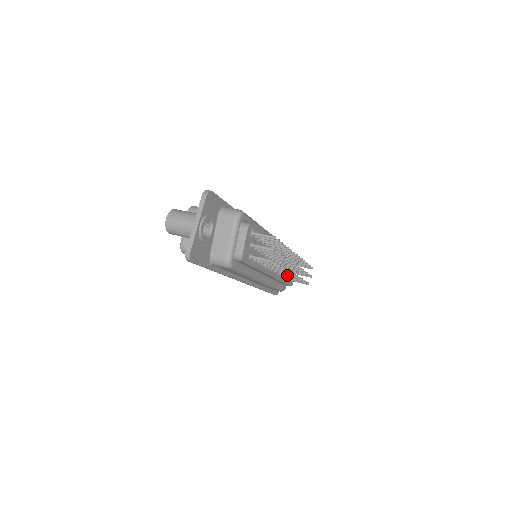
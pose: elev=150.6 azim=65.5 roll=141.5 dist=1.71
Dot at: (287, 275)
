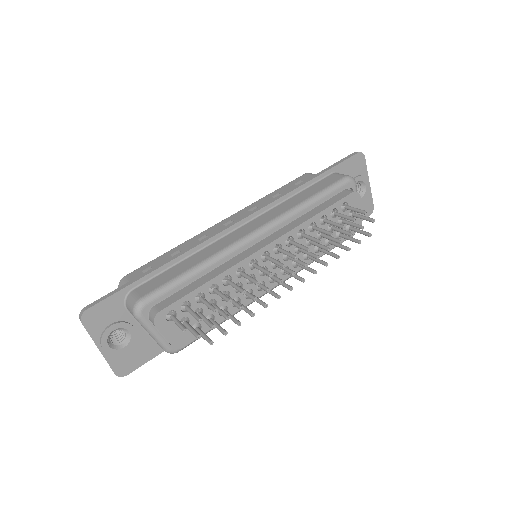
Dot at: occluded
